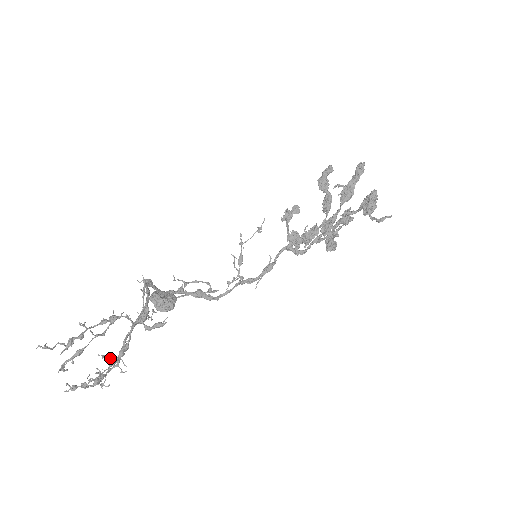
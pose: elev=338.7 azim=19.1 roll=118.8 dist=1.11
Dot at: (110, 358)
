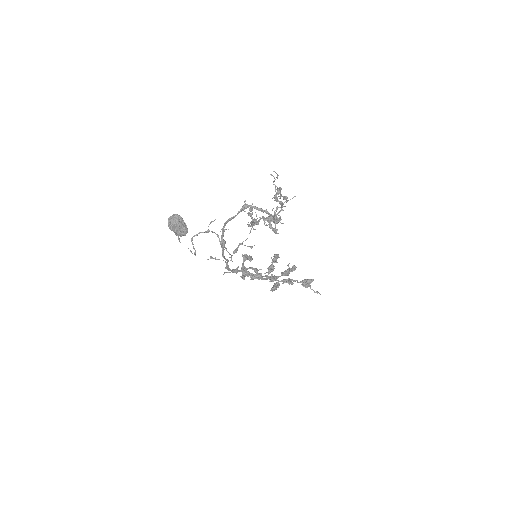
Dot at: occluded
